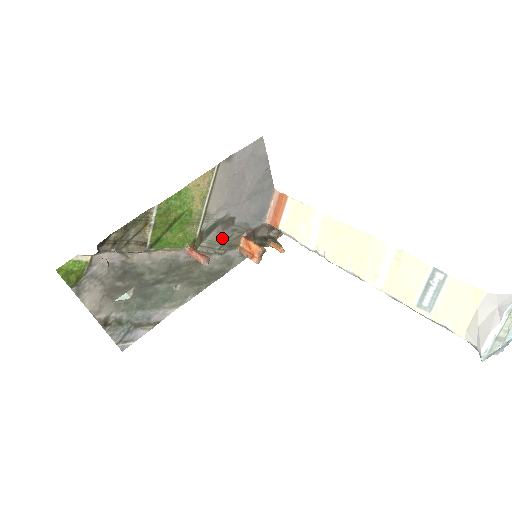
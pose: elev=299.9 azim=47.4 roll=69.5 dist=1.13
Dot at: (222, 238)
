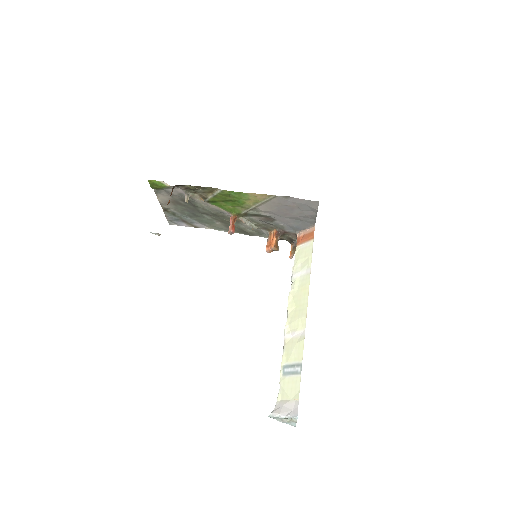
Dot at: (261, 222)
